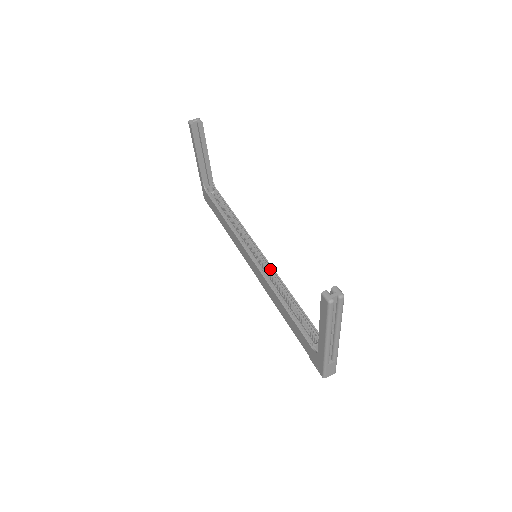
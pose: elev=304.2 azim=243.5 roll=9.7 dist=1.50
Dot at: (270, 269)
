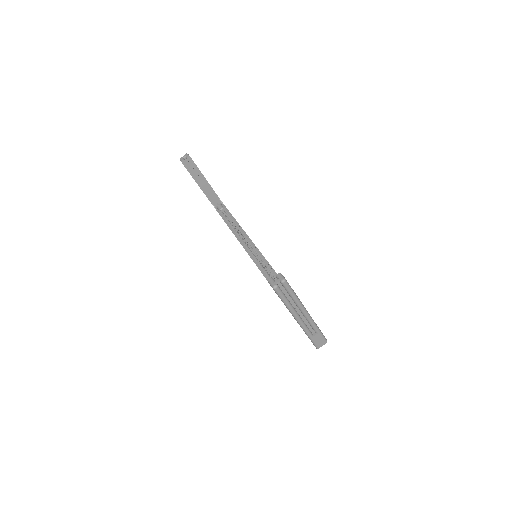
Dot at: (267, 265)
